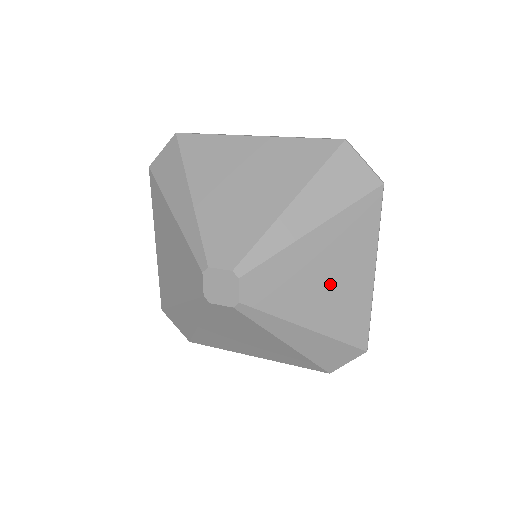
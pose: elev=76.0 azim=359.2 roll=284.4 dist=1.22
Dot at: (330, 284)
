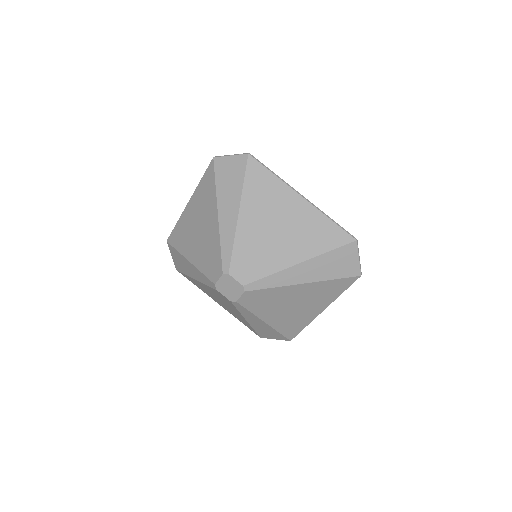
Dot at: (294, 308)
